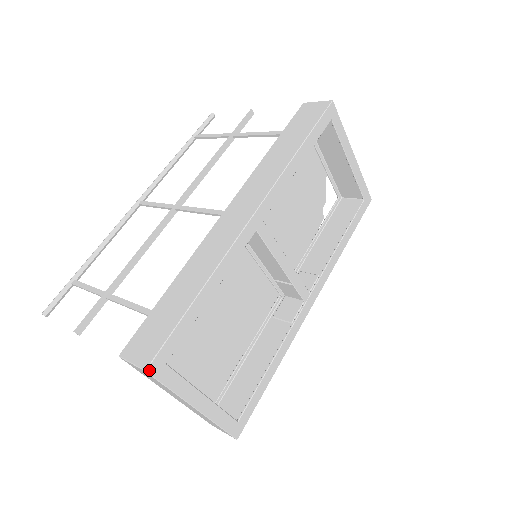
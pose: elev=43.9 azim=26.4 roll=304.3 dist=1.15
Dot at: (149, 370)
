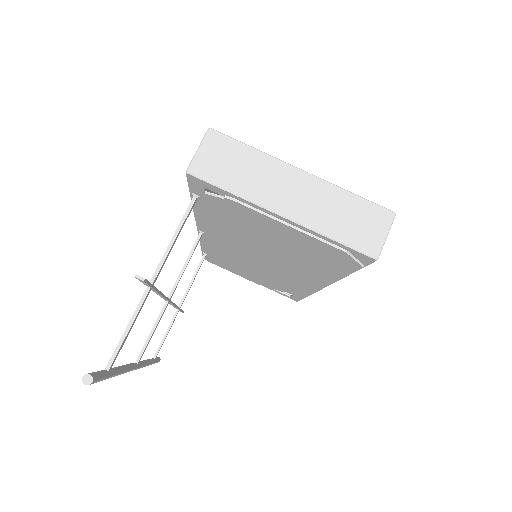
Dot at: (212, 130)
